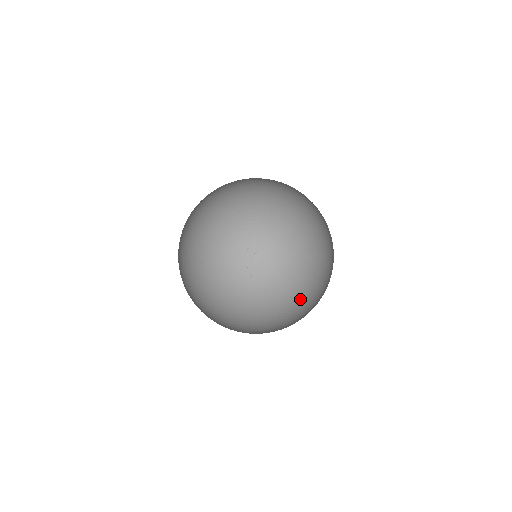
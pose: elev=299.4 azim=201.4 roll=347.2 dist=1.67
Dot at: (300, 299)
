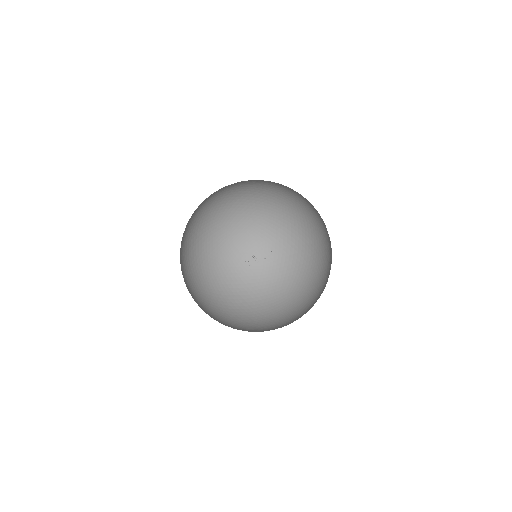
Dot at: (325, 242)
